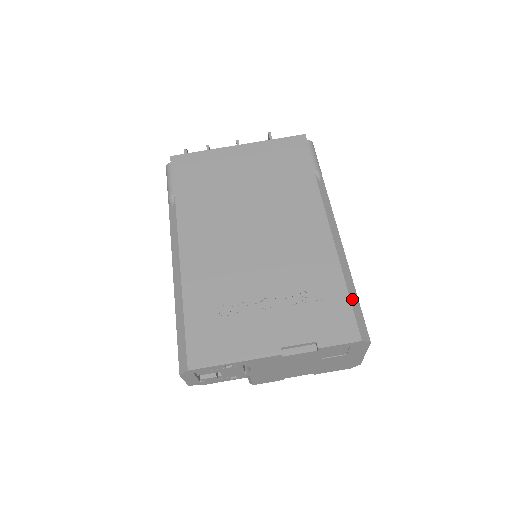
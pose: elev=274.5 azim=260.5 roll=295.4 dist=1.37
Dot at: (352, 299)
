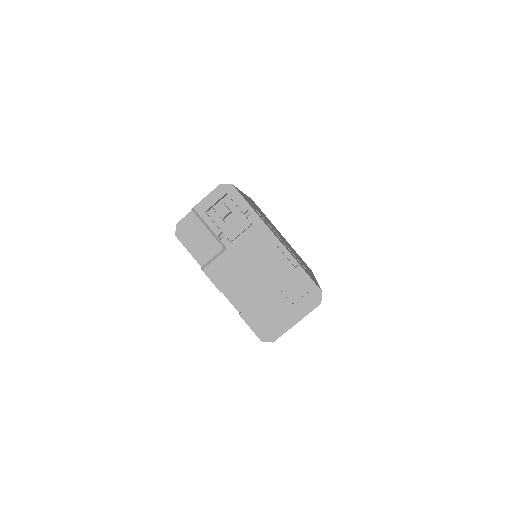
Dot at: occluded
